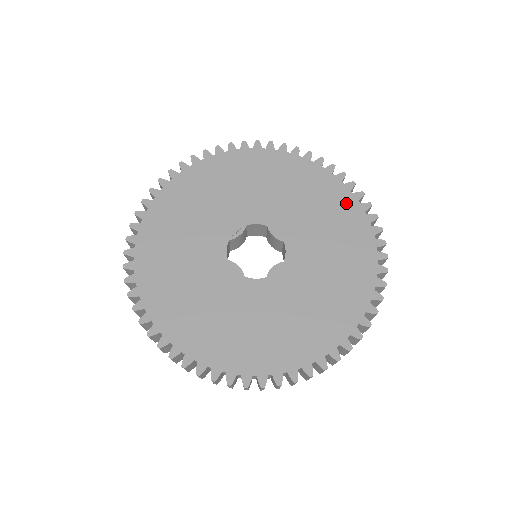
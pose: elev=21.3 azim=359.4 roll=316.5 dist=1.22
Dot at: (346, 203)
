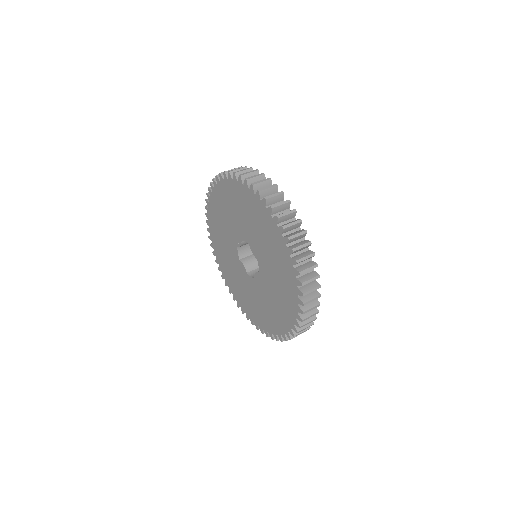
Dot at: (280, 244)
